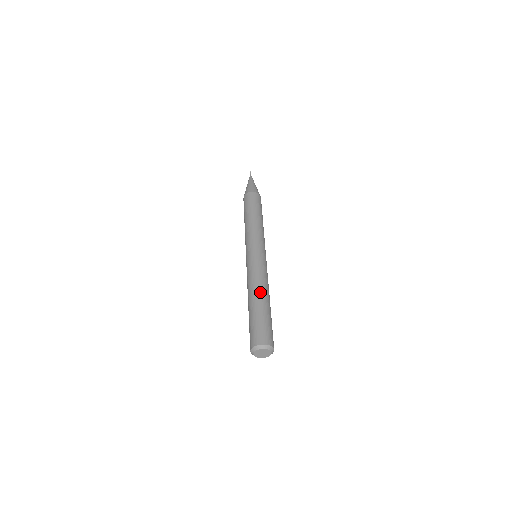
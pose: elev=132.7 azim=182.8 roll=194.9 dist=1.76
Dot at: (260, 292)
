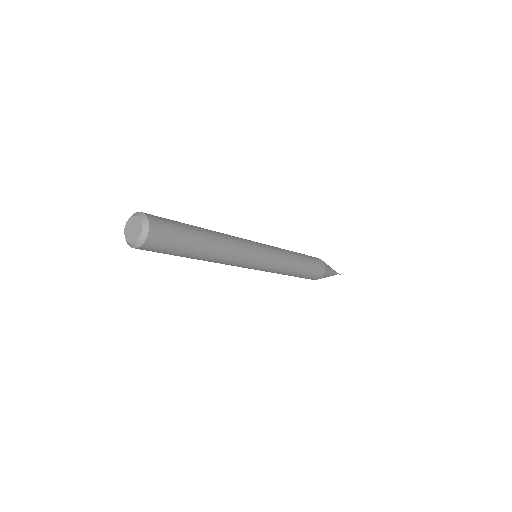
Dot at: (211, 230)
